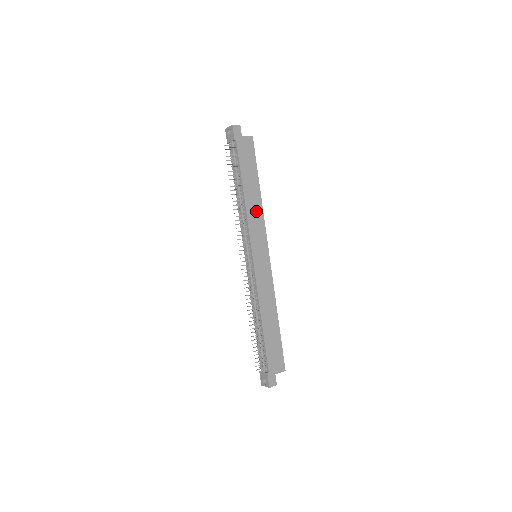
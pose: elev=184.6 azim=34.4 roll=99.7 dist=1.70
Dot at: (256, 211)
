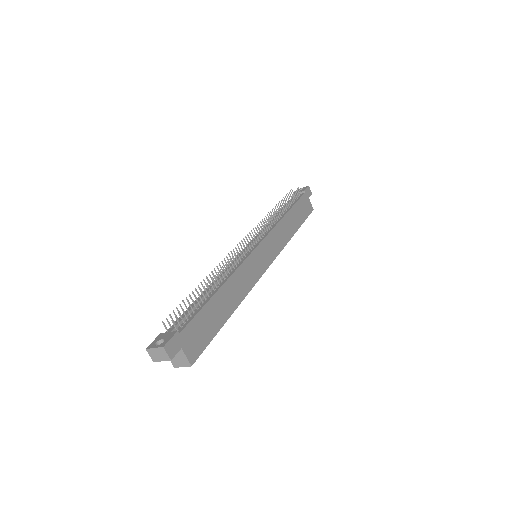
Dot at: (284, 234)
